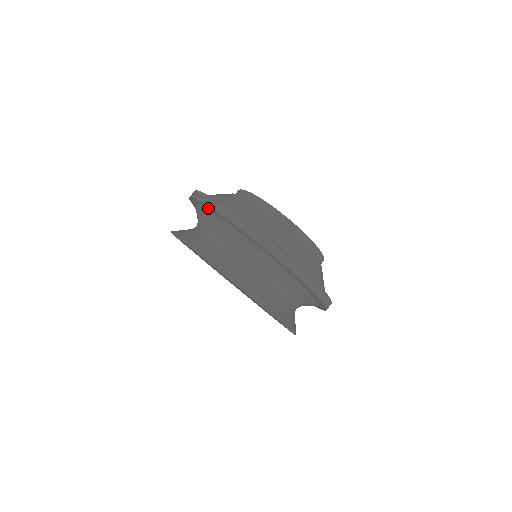
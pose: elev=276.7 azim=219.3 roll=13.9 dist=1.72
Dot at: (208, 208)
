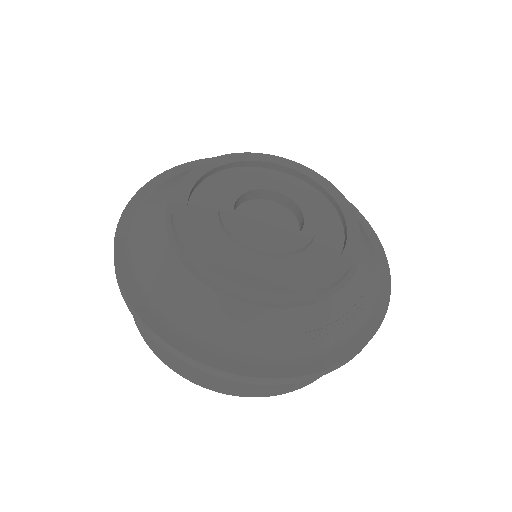
Dot at: occluded
